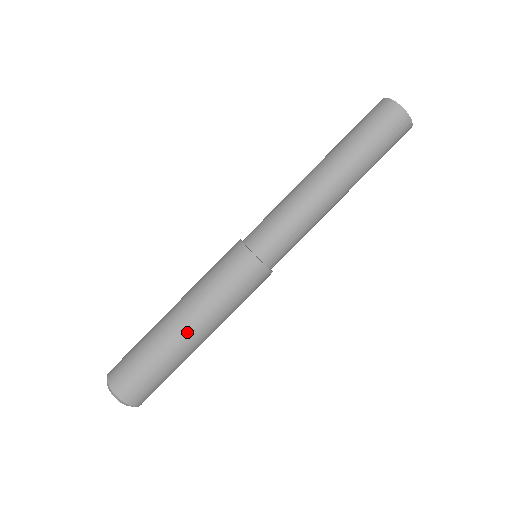
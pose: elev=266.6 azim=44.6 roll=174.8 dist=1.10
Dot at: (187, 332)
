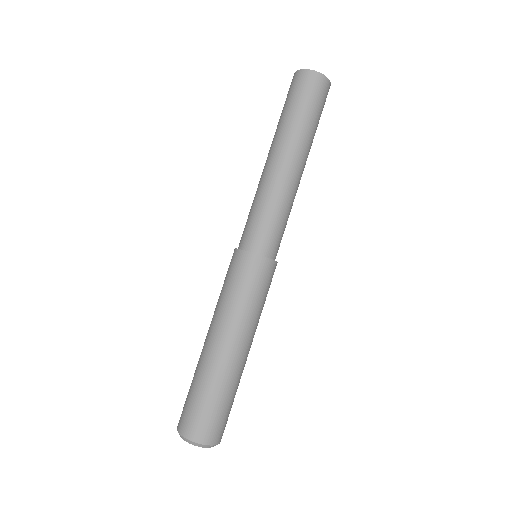
Dot at: (218, 347)
